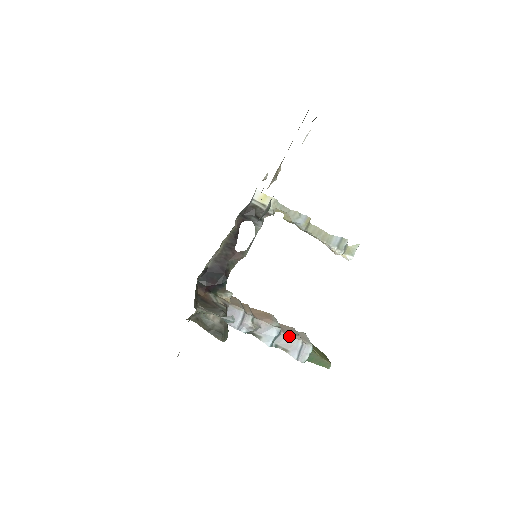
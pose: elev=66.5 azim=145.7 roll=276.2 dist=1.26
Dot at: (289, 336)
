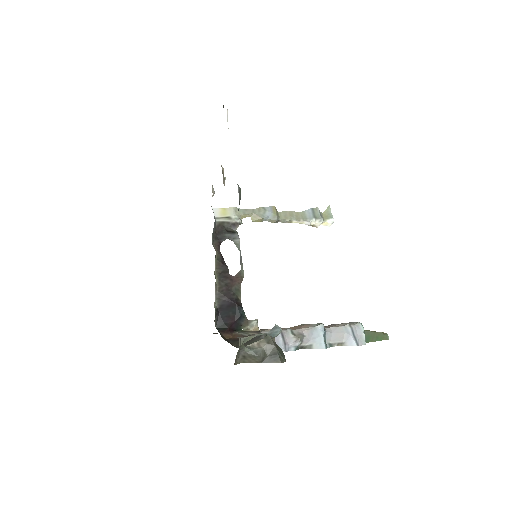
Dot at: (334, 328)
